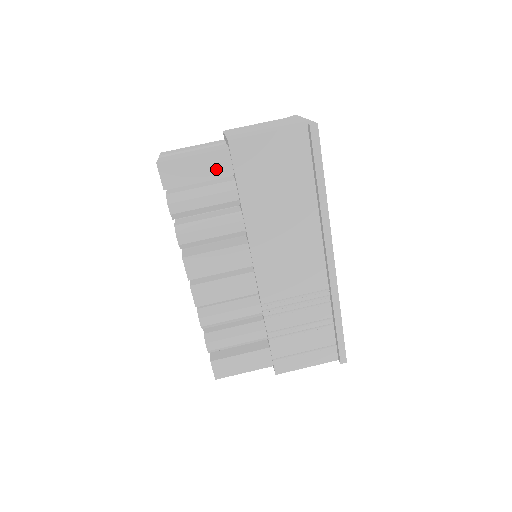
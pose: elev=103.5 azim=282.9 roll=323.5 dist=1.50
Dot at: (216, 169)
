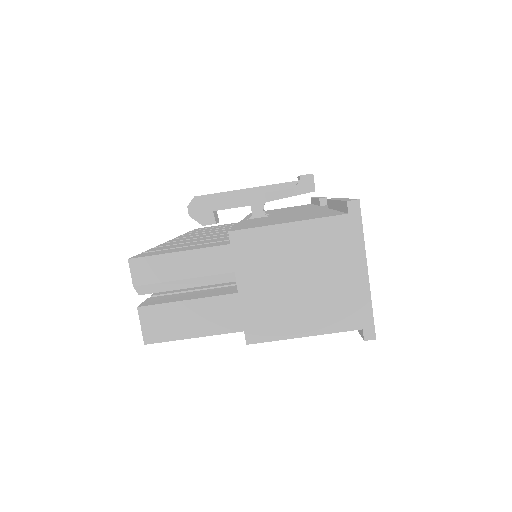
Dot at: occluded
